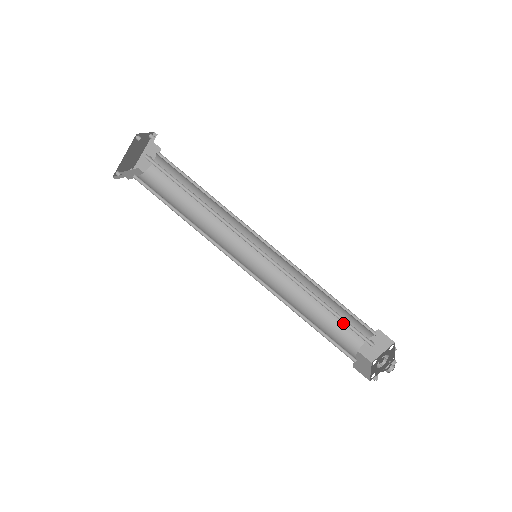
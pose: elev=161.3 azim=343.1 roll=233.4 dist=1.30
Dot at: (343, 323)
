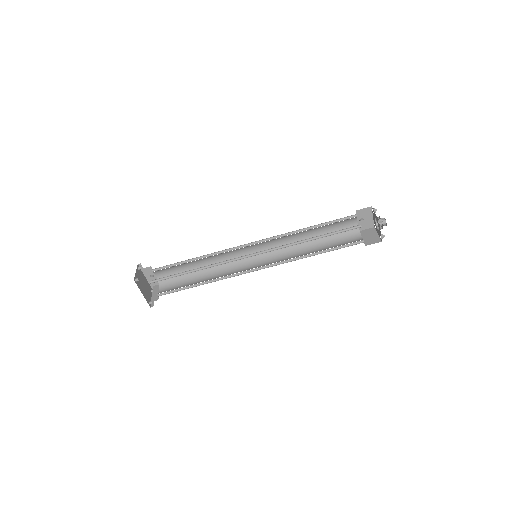
Dot at: (336, 229)
